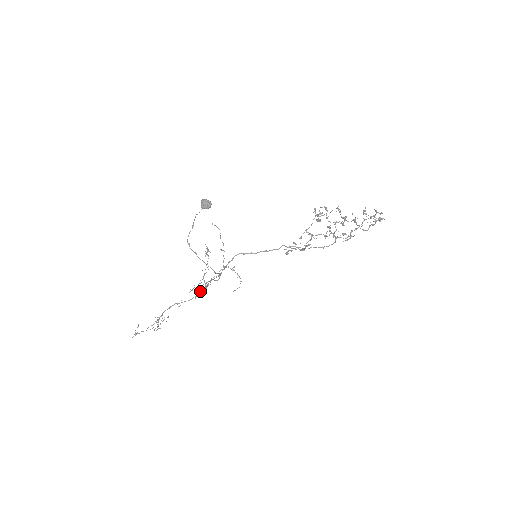
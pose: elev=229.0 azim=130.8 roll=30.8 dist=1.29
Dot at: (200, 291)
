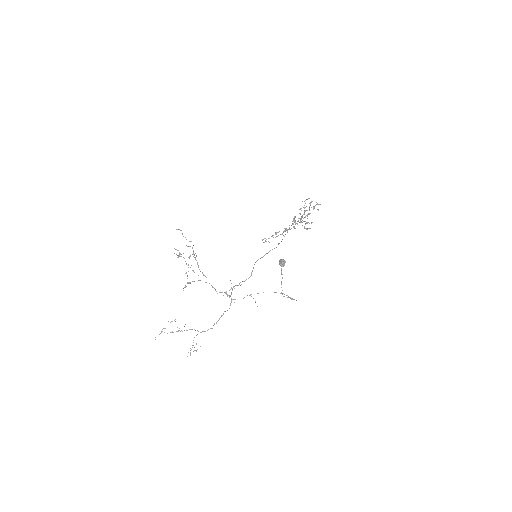
Dot at: occluded
